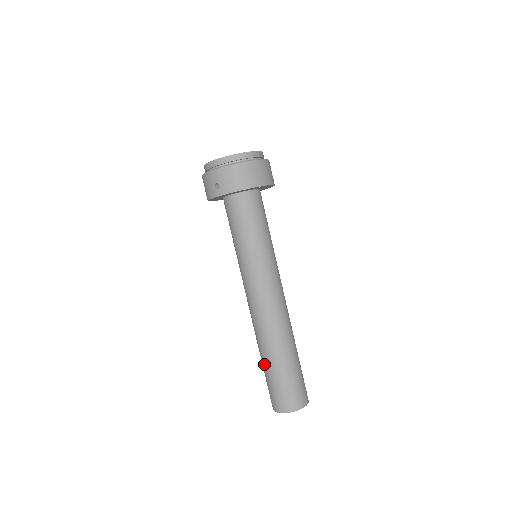
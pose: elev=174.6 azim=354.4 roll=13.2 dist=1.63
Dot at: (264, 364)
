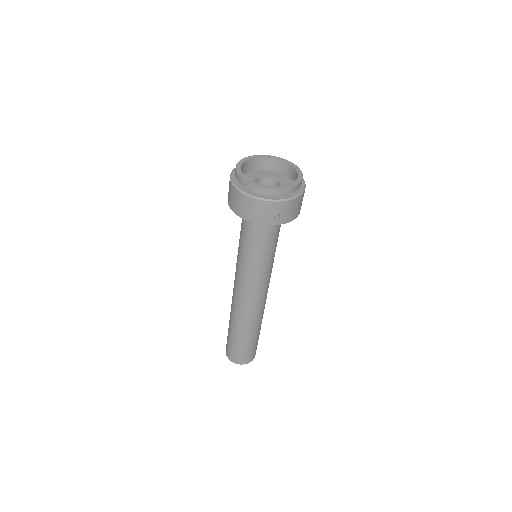
Dot at: (242, 337)
